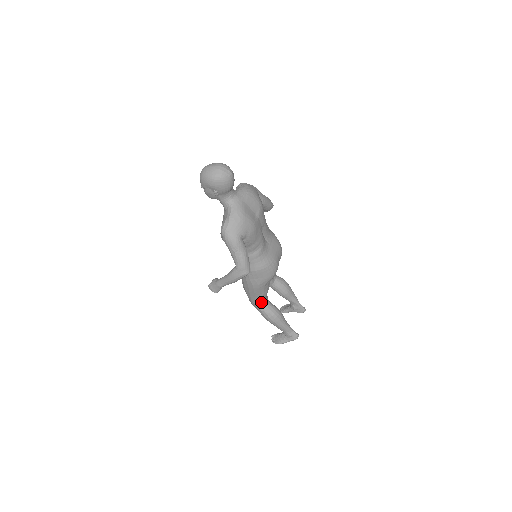
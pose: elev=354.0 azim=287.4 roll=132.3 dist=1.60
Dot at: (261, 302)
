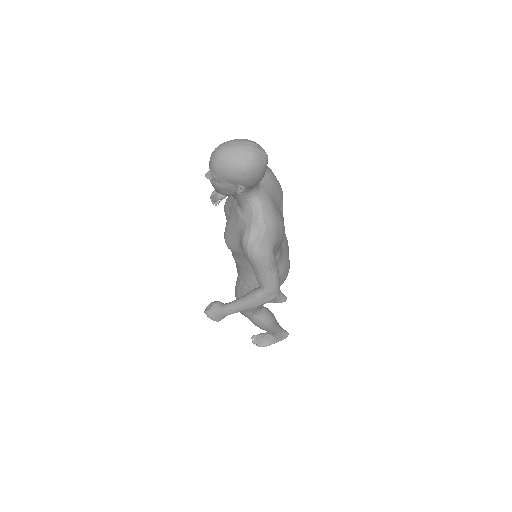
Dot at: (256, 310)
